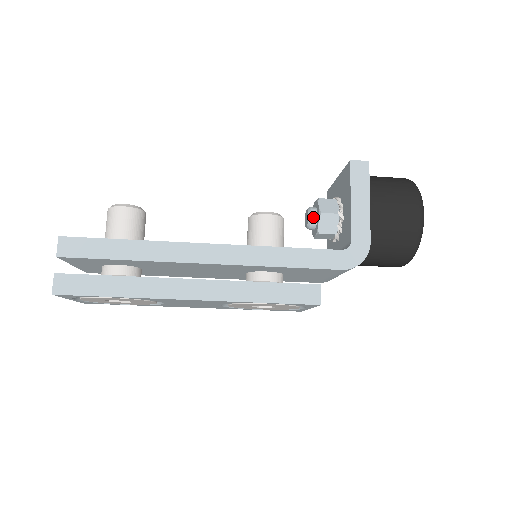
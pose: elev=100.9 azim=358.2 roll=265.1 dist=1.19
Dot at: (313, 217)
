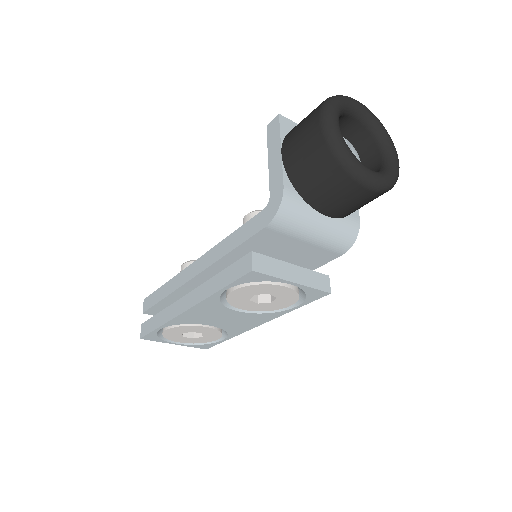
Dot at: occluded
